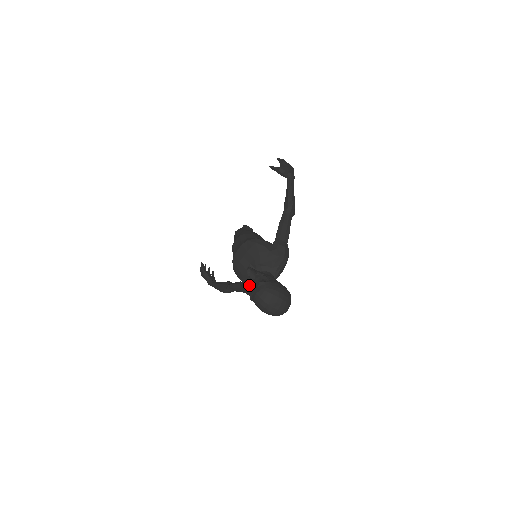
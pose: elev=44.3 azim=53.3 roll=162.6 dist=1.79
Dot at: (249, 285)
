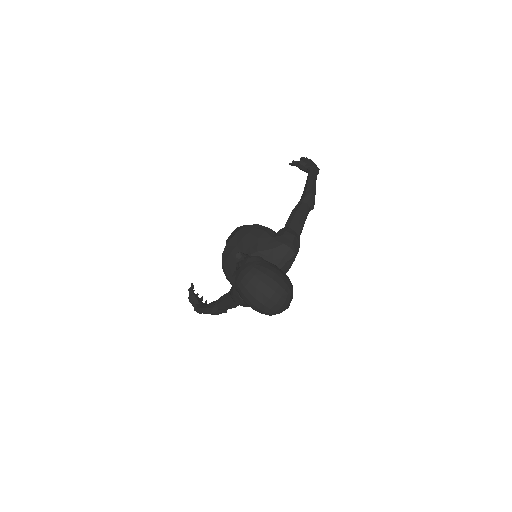
Dot at: occluded
